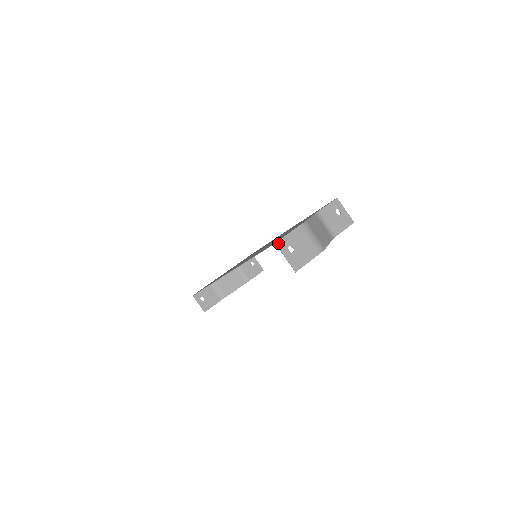
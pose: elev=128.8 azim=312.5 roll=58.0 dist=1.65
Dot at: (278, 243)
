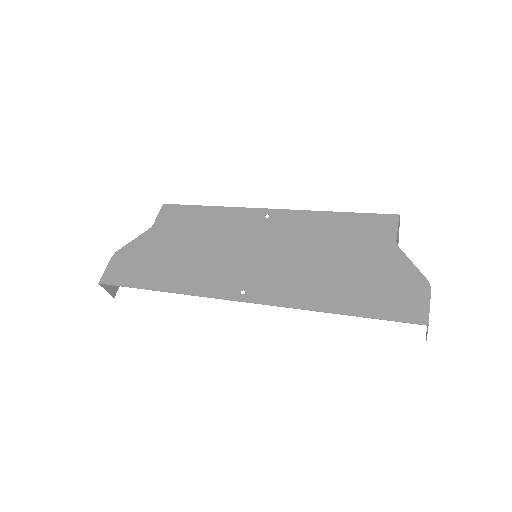
Dot at: occluded
